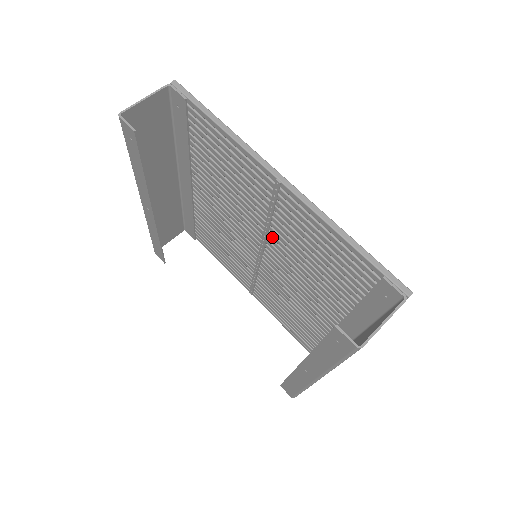
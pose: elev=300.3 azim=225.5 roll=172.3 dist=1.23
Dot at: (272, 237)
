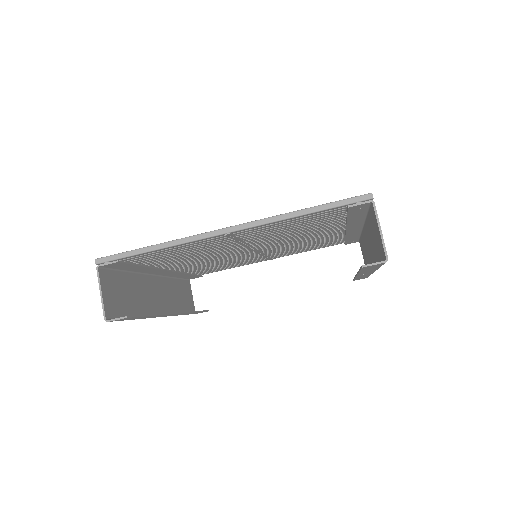
Dot at: (254, 243)
